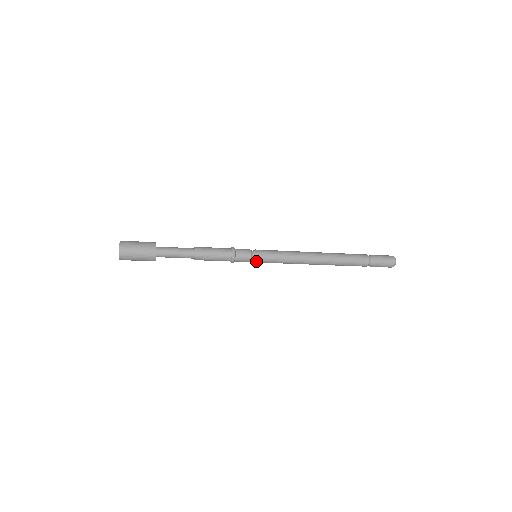
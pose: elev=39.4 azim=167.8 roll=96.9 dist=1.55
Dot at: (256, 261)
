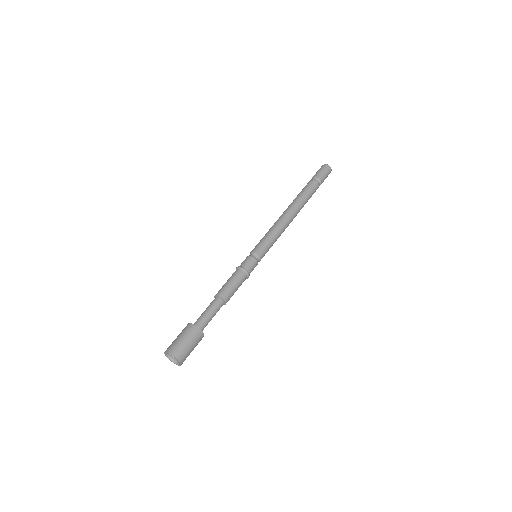
Dot at: (260, 257)
